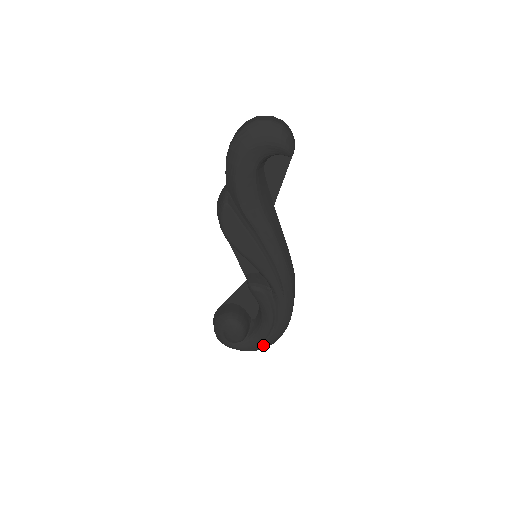
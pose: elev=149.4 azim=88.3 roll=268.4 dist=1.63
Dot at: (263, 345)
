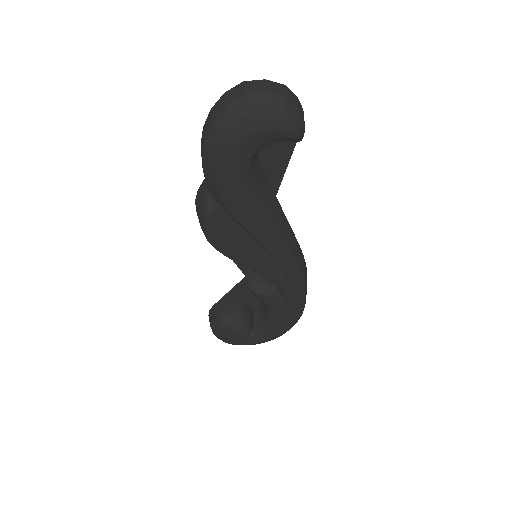
Dot at: (272, 338)
